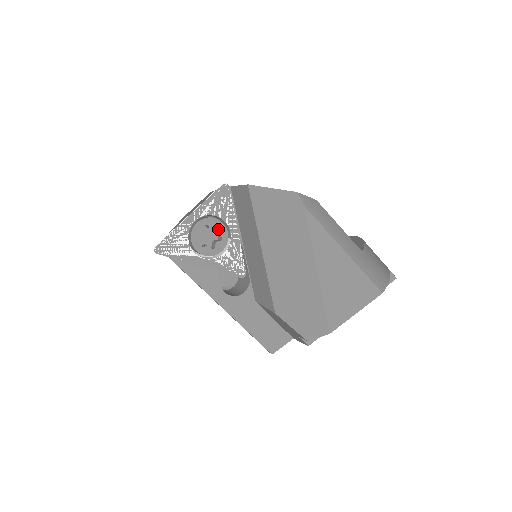
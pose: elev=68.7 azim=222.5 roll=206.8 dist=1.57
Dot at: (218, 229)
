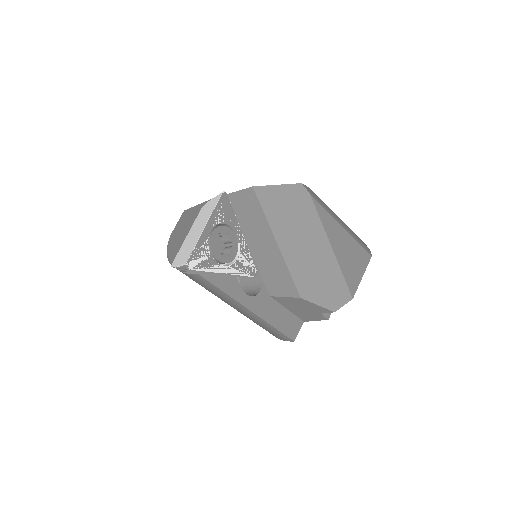
Dot at: (228, 236)
